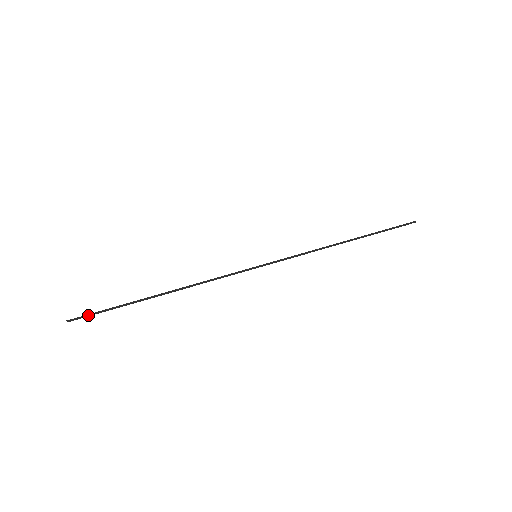
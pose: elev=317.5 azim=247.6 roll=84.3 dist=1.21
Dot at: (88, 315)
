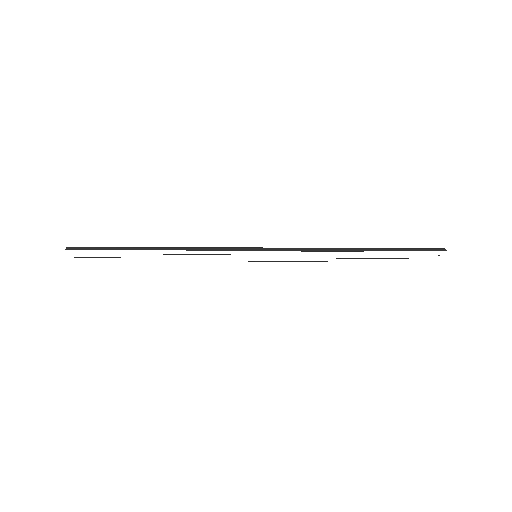
Dot at: occluded
